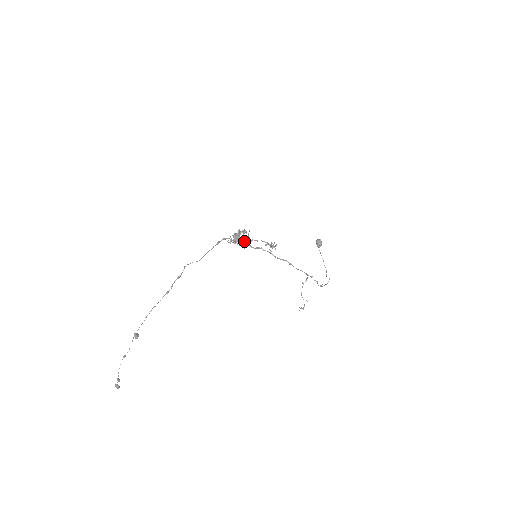
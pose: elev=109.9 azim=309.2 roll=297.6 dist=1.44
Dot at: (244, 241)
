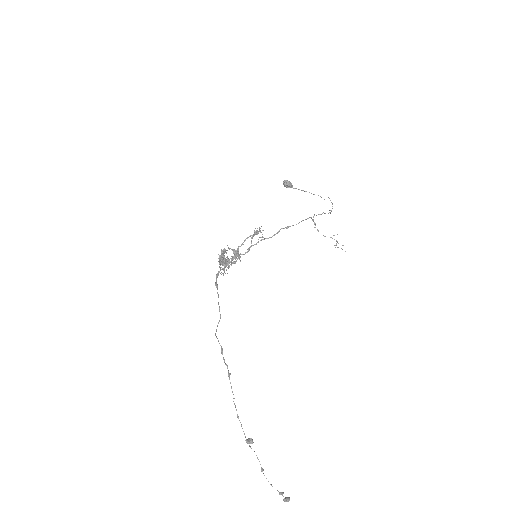
Dot at: (233, 257)
